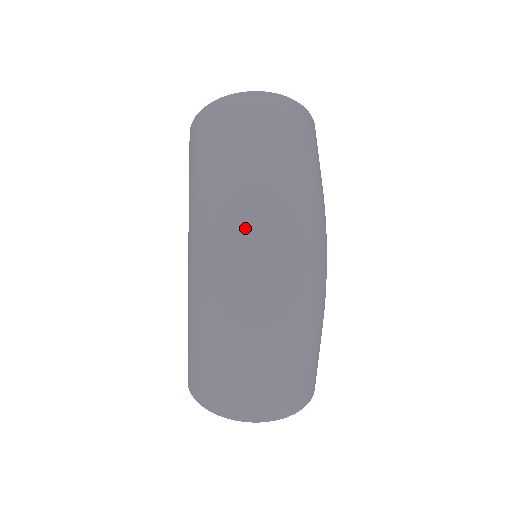
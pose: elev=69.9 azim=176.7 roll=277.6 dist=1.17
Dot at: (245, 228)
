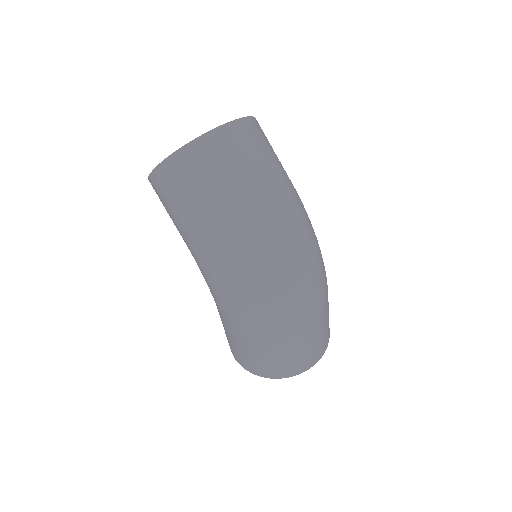
Dot at: (268, 264)
